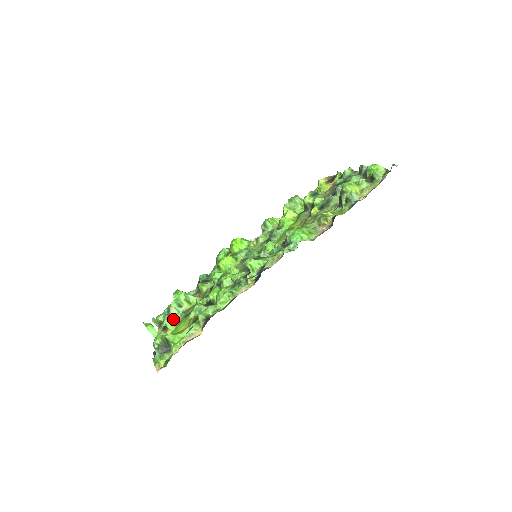
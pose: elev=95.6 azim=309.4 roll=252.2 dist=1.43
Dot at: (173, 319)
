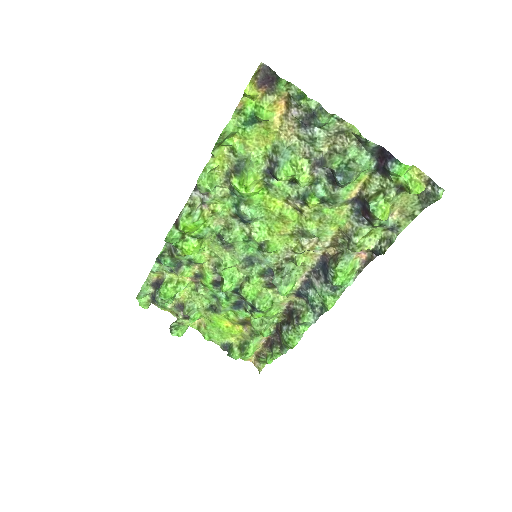
Dot at: (195, 316)
